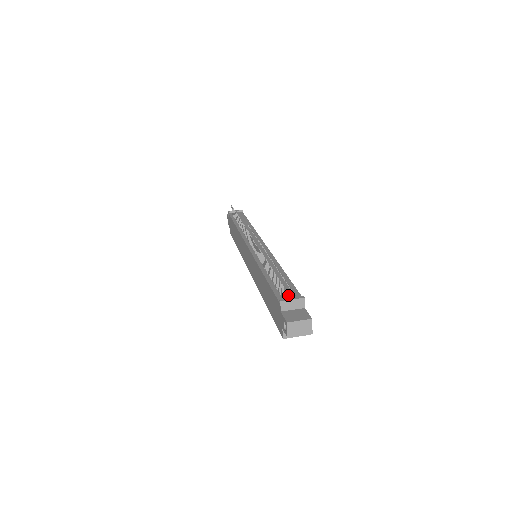
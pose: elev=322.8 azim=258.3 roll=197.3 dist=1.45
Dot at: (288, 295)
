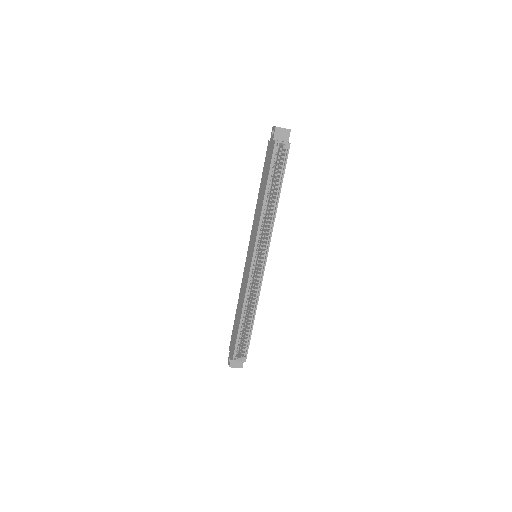
Dot at: occluded
